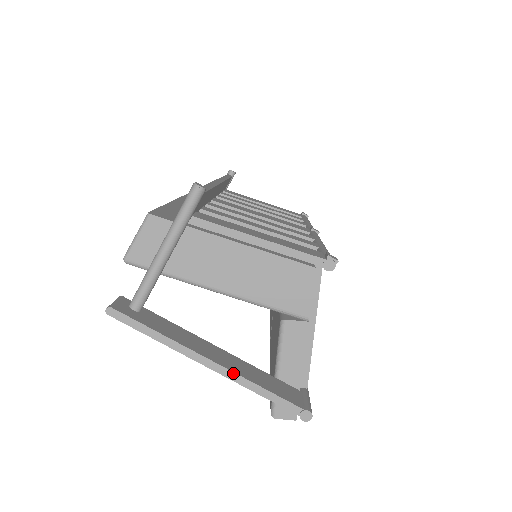
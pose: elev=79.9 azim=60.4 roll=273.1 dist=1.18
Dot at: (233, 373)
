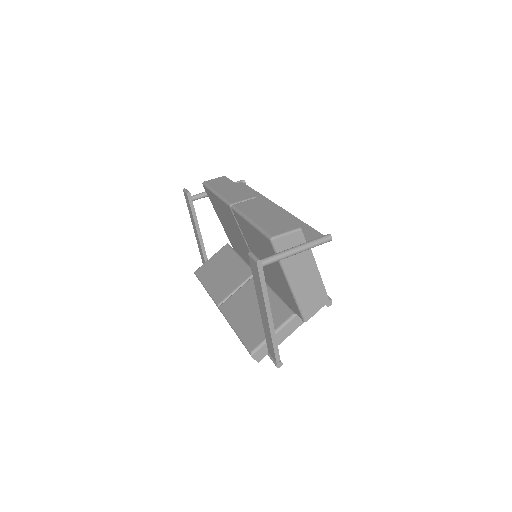
Dot at: occluded
